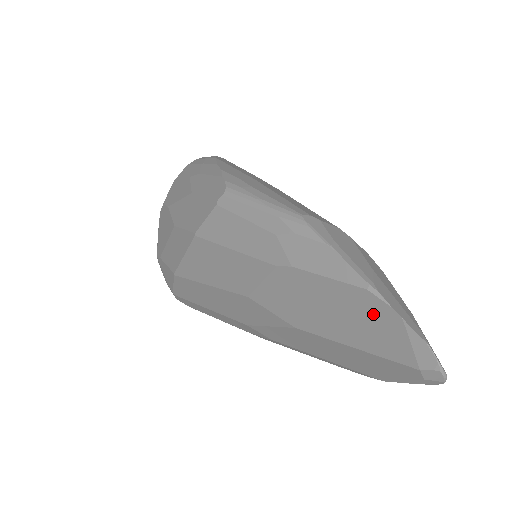
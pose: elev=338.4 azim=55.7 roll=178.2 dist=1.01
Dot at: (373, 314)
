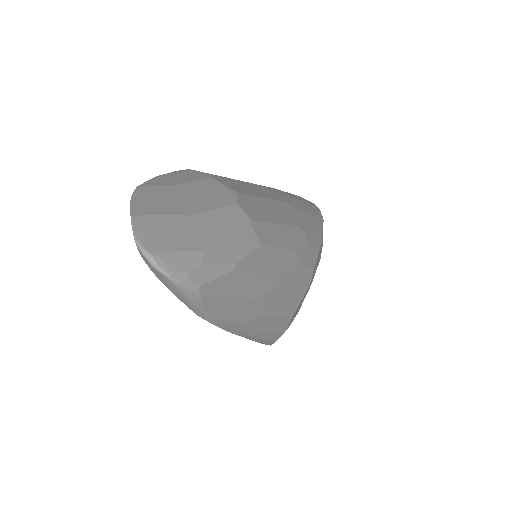
Dot at: occluded
